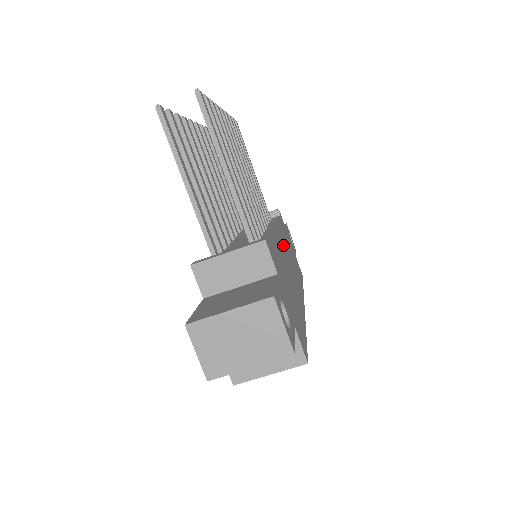
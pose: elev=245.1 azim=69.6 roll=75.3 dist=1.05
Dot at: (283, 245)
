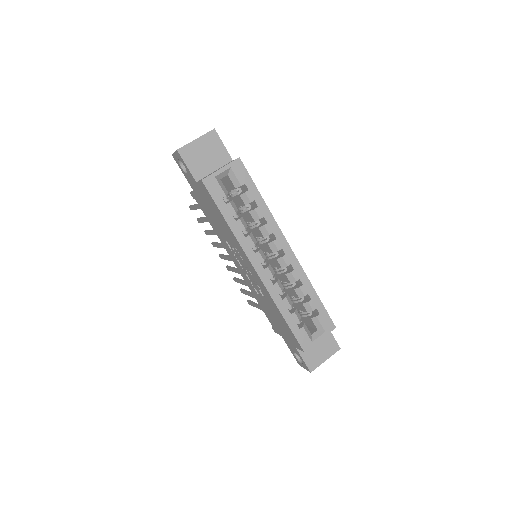
Dot at: occluded
